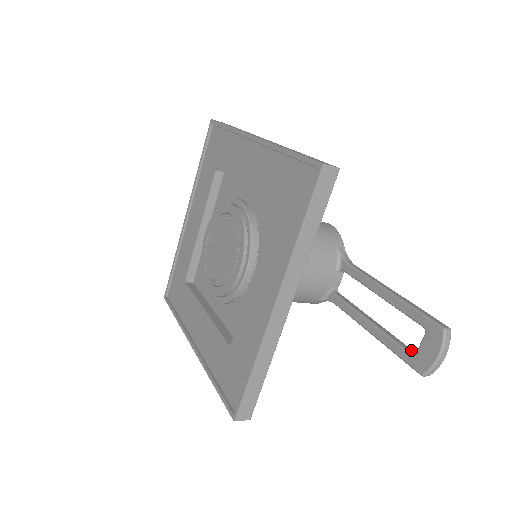
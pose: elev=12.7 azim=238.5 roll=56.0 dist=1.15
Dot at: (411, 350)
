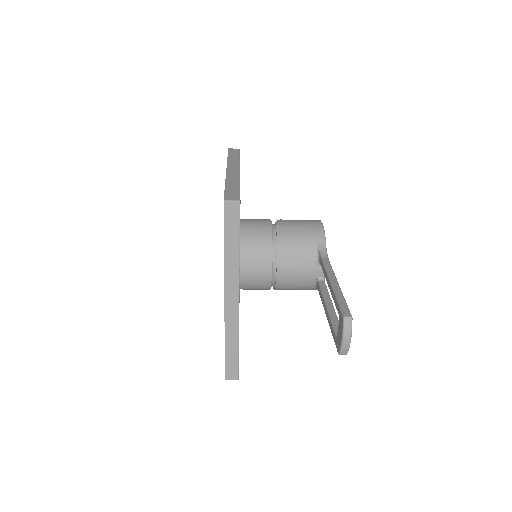
Dot at: occluded
